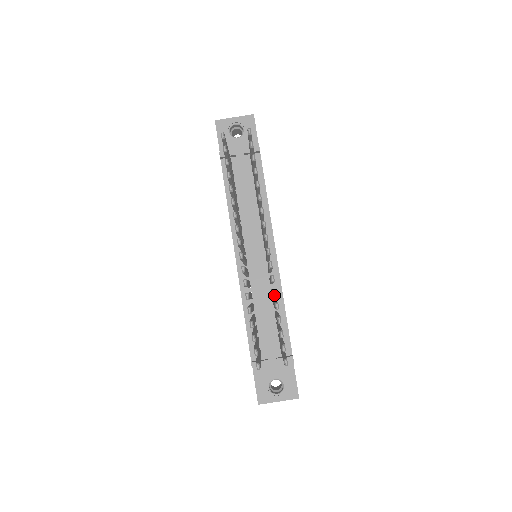
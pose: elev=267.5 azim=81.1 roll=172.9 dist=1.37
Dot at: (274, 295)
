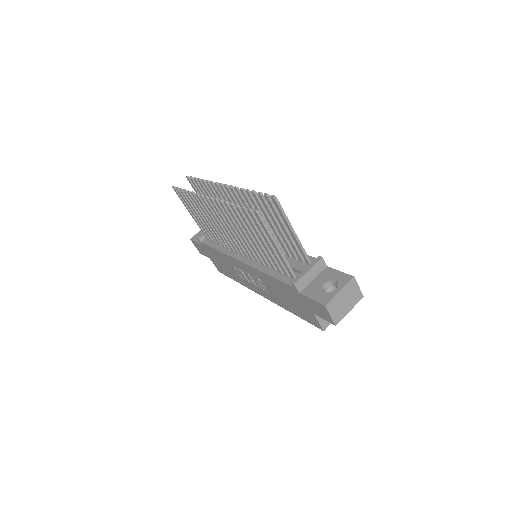
Dot at: (242, 190)
